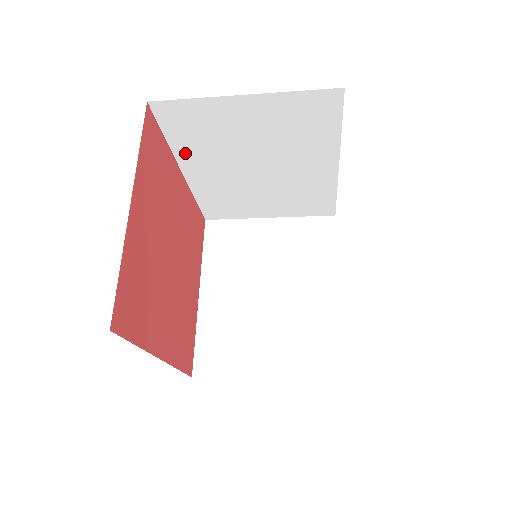
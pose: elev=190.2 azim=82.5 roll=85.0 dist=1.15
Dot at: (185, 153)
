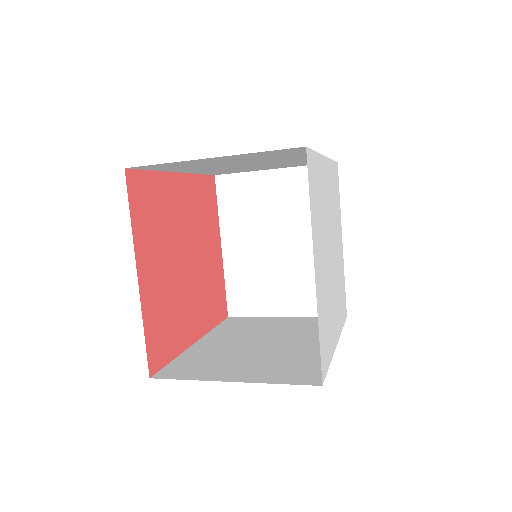
Dot at: (175, 170)
